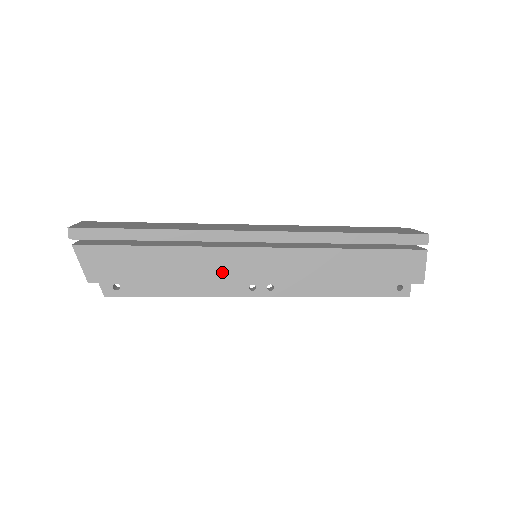
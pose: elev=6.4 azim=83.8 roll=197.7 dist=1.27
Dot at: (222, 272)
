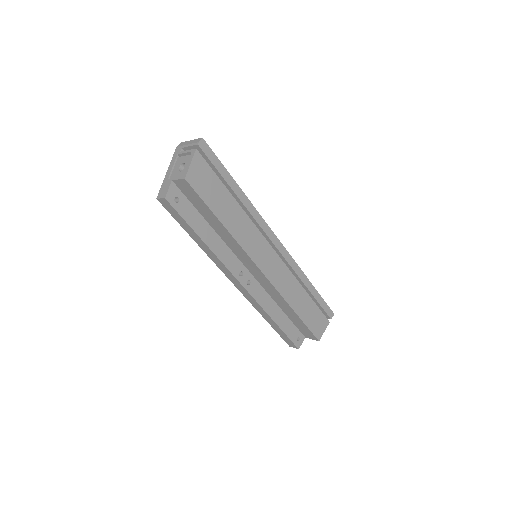
Dot at: (250, 246)
